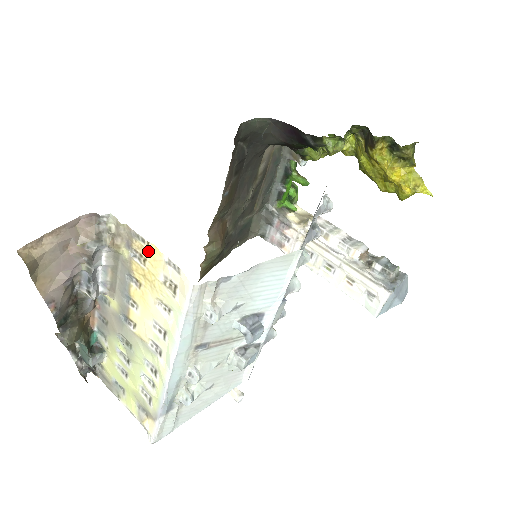
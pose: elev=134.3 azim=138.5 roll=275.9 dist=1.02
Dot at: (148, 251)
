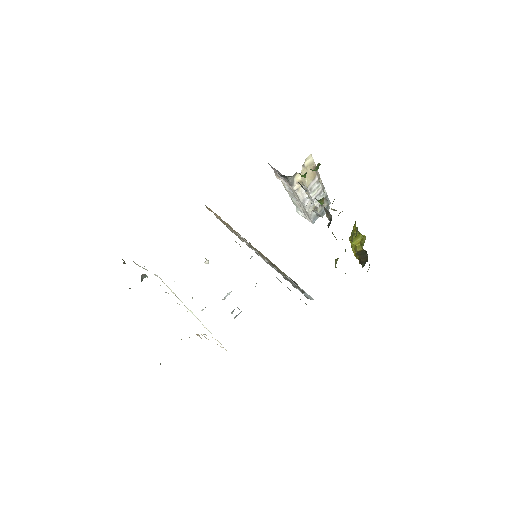
Dot at: occluded
